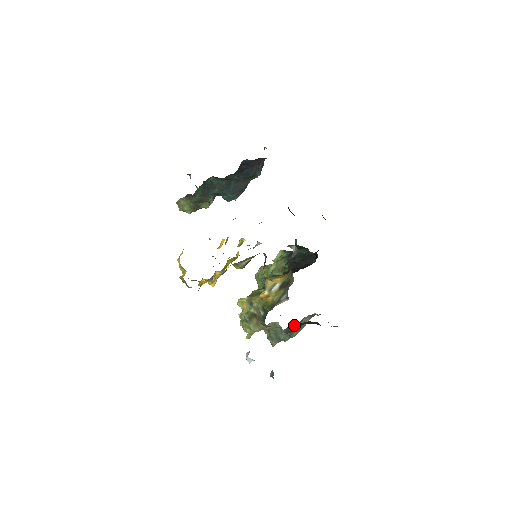
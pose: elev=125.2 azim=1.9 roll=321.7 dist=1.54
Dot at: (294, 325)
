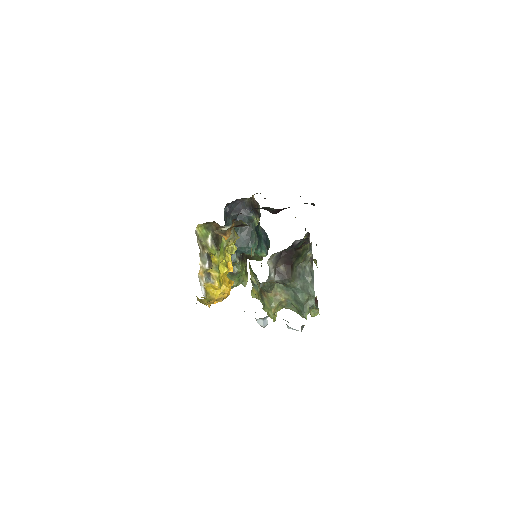
Dot at: (280, 266)
